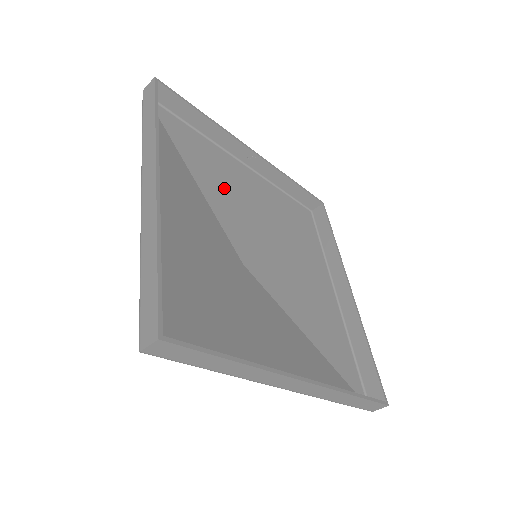
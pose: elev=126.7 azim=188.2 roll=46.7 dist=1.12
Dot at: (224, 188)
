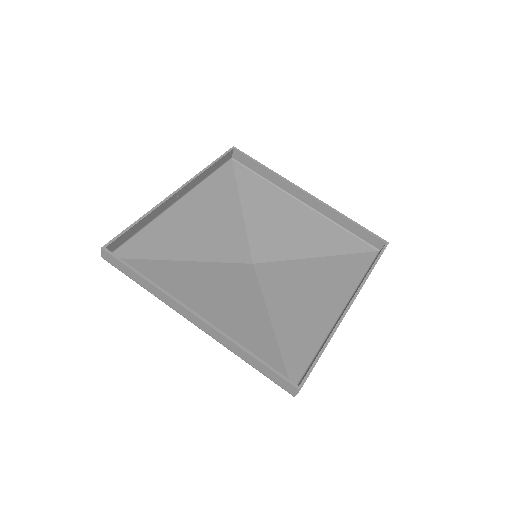
Dot at: (194, 237)
